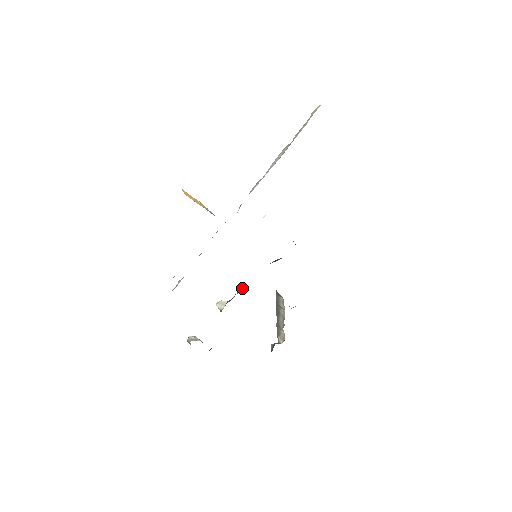
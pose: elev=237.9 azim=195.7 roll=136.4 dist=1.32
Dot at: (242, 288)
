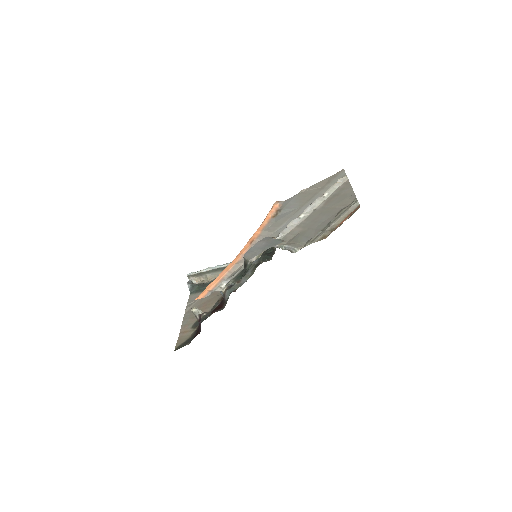
Dot at: occluded
